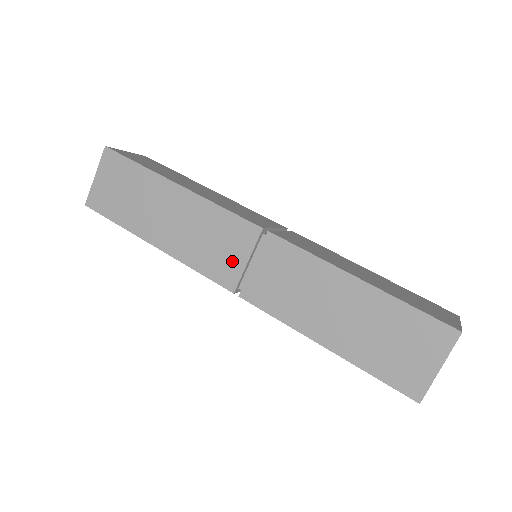
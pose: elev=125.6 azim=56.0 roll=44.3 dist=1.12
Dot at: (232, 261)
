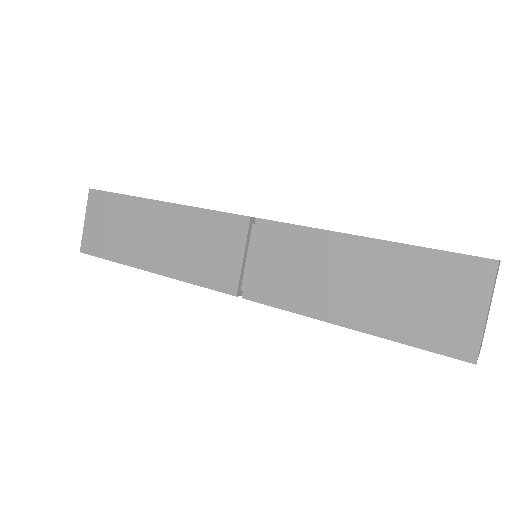
Dot at: (227, 262)
